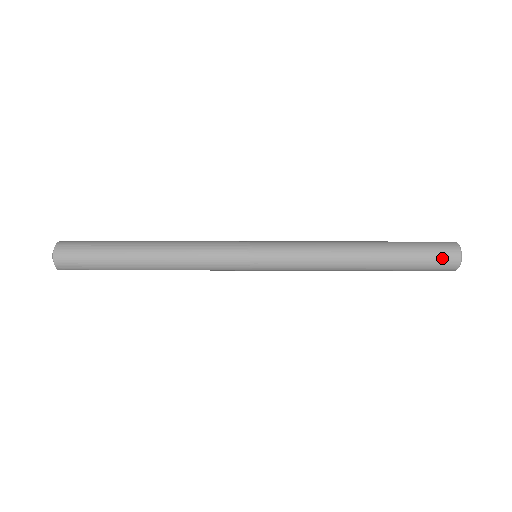
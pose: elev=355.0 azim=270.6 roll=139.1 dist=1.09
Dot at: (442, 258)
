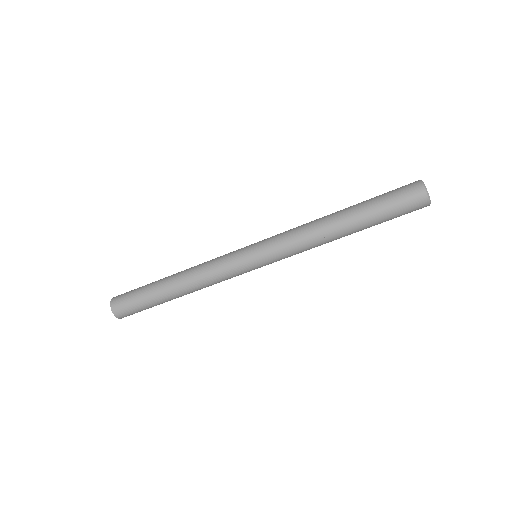
Dot at: (403, 186)
